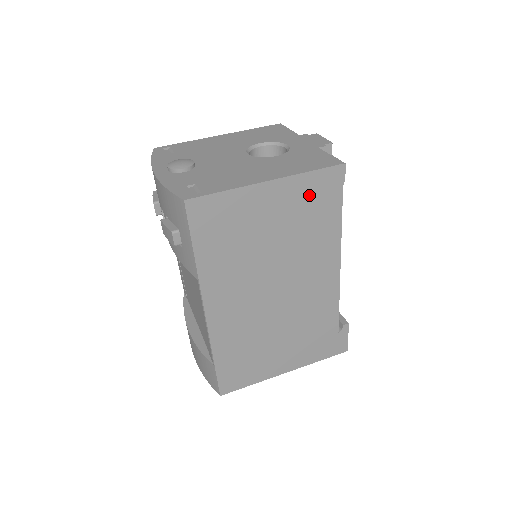
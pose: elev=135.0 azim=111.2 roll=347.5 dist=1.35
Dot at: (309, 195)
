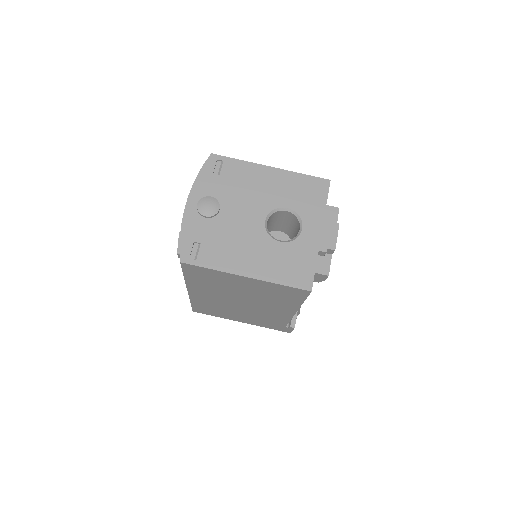
Dot at: (278, 290)
